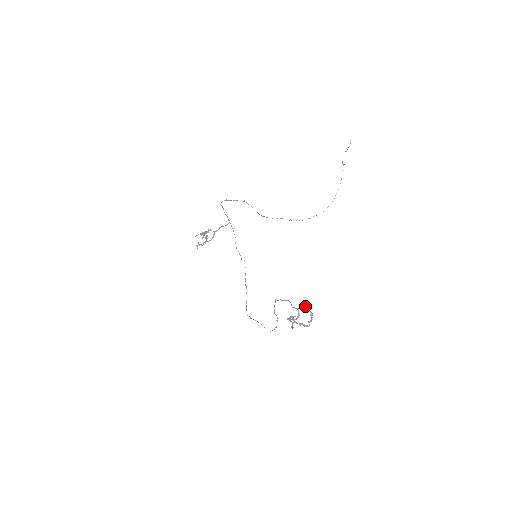
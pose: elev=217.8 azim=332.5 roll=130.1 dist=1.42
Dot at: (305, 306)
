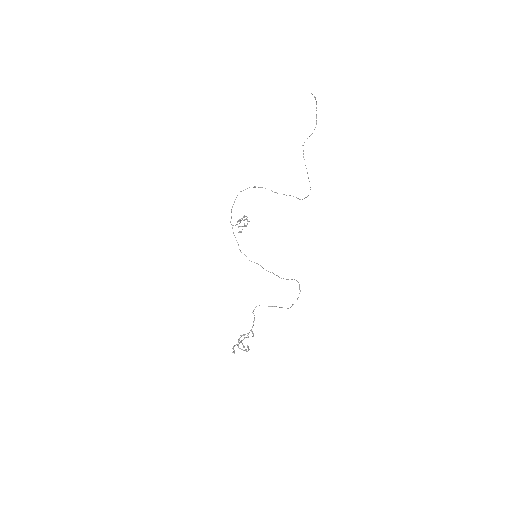
Dot at: (238, 341)
